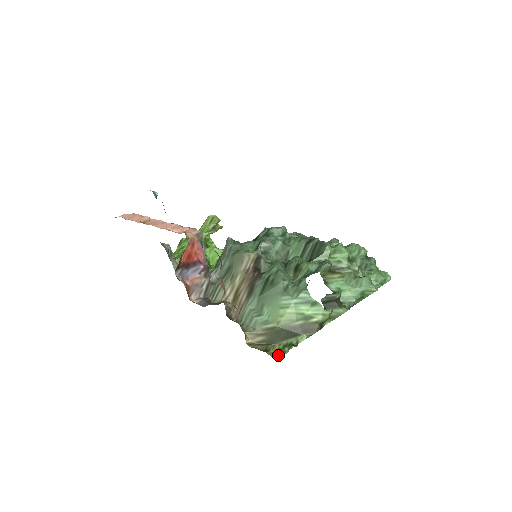
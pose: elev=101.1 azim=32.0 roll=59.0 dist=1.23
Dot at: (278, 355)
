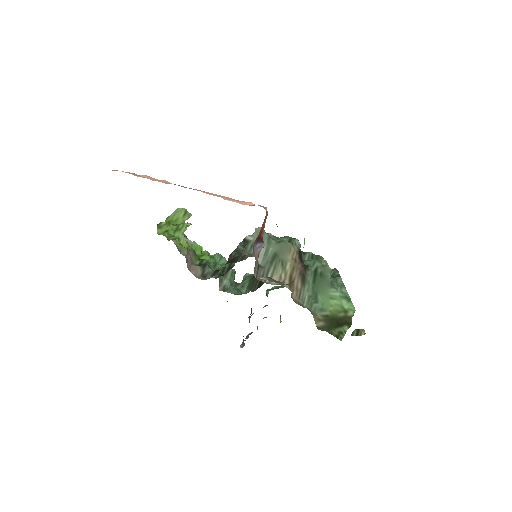
Dot at: (340, 340)
